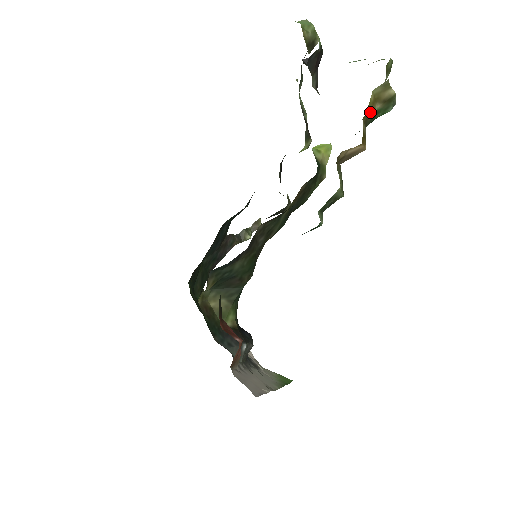
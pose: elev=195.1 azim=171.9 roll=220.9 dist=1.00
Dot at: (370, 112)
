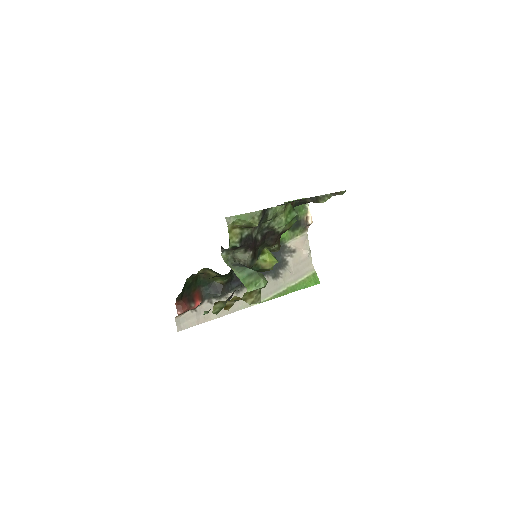
Dot at: (235, 300)
